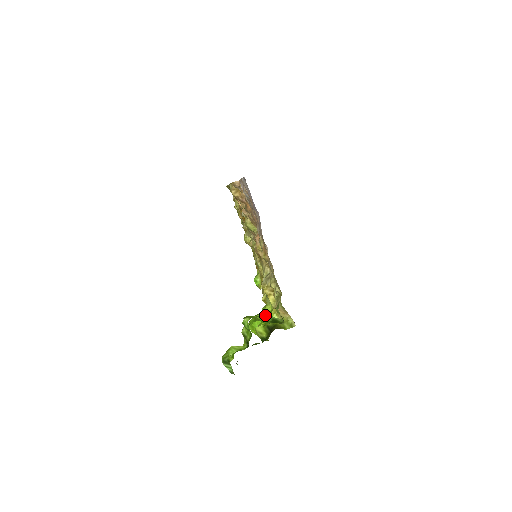
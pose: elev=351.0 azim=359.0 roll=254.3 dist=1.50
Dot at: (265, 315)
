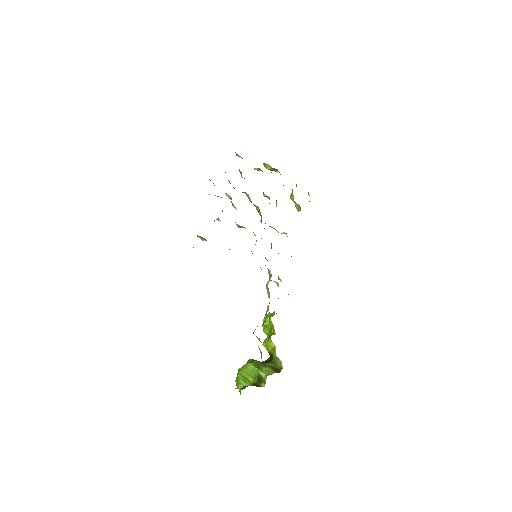
Dot at: (270, 327)
